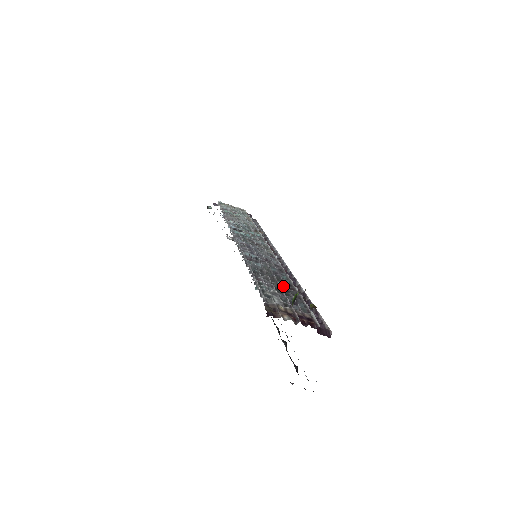
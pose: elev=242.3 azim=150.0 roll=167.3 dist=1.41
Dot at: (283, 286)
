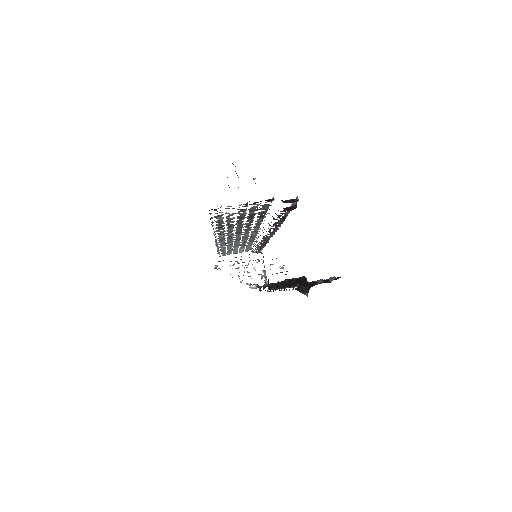
Dot at: occluded
